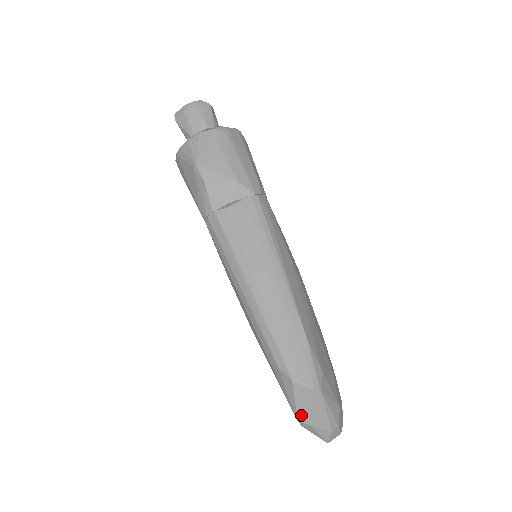
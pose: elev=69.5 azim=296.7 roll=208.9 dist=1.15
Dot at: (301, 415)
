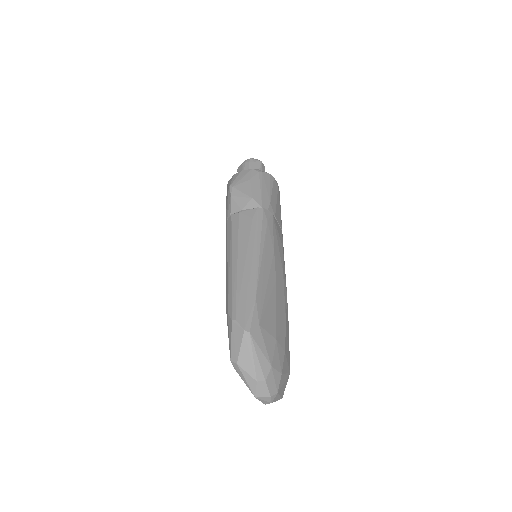
Dot at: (233, 354)
